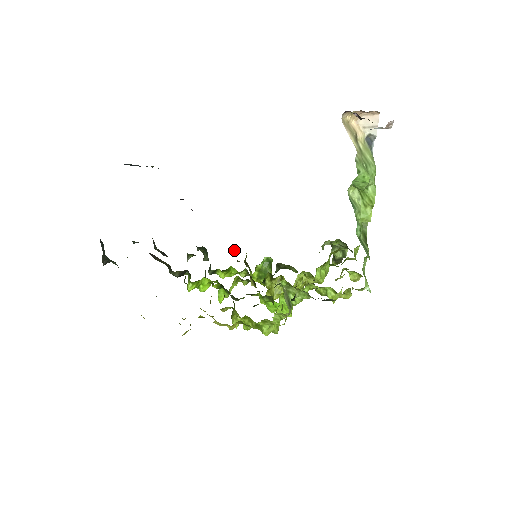
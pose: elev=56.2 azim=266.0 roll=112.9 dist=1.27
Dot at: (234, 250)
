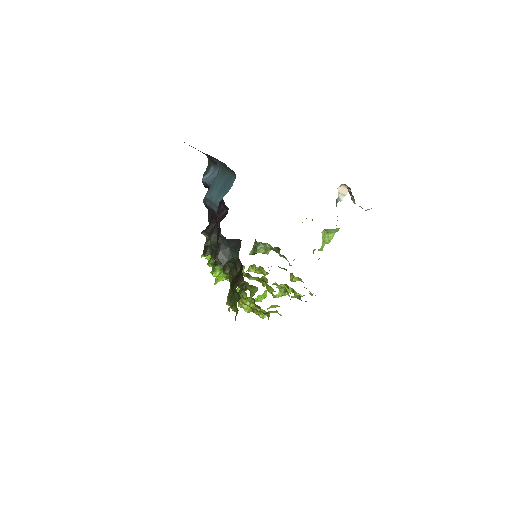
Dot at: occluded
